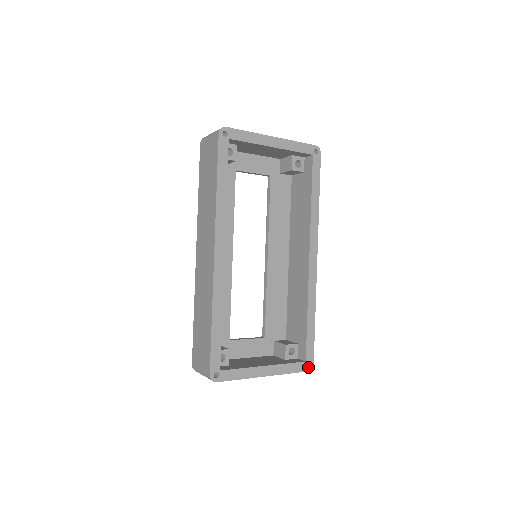
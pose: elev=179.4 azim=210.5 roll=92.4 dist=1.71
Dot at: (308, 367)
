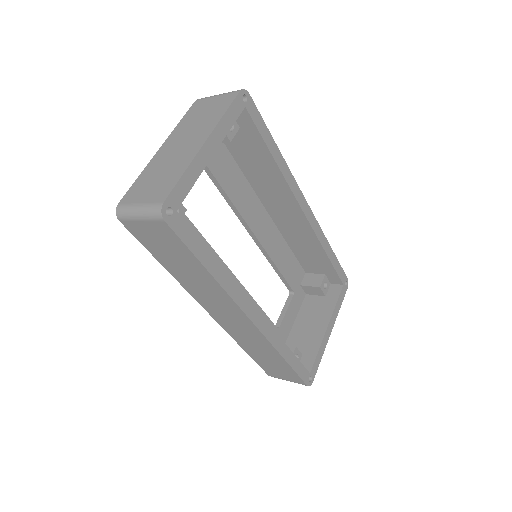
Dot at: (346, 285)
